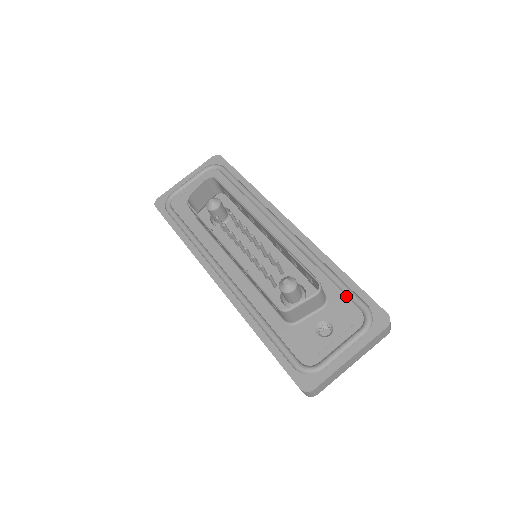
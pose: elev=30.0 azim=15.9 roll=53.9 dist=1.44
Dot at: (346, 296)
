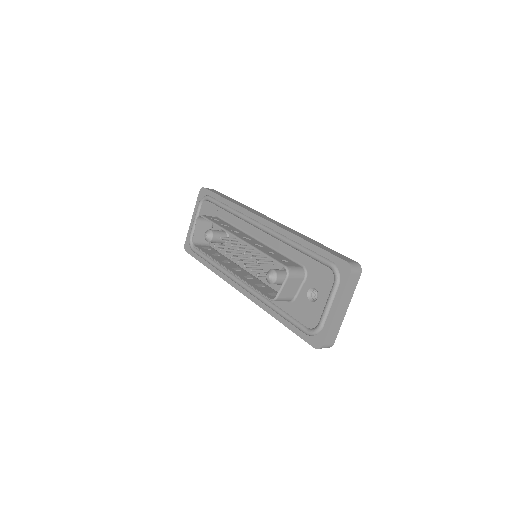
Dot at: (316, 261)
